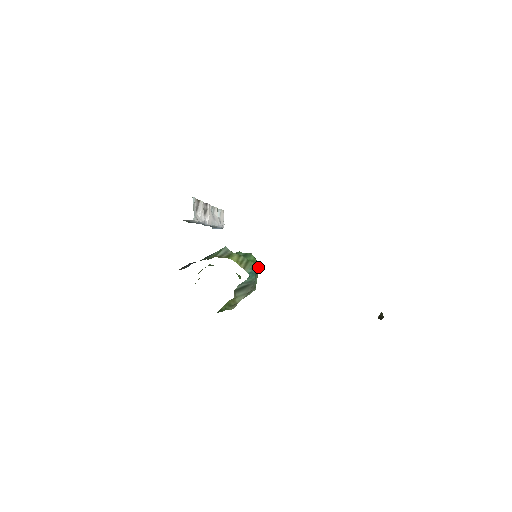
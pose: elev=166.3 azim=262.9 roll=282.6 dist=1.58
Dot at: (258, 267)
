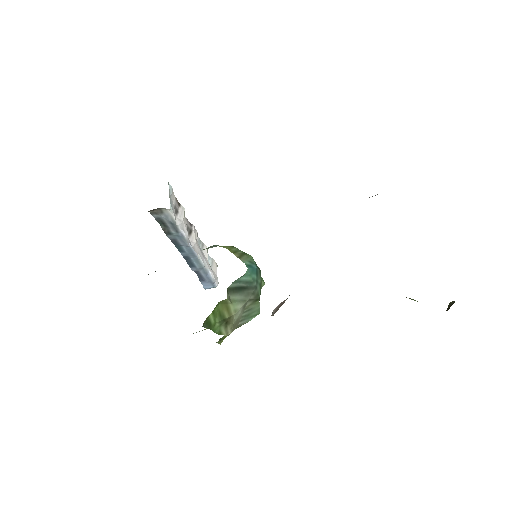
Dot at: occluded
